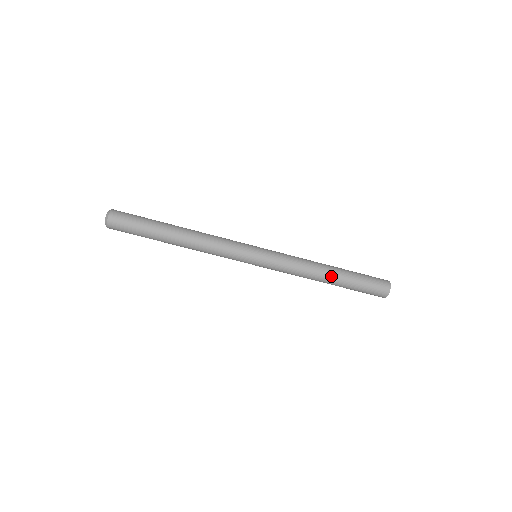
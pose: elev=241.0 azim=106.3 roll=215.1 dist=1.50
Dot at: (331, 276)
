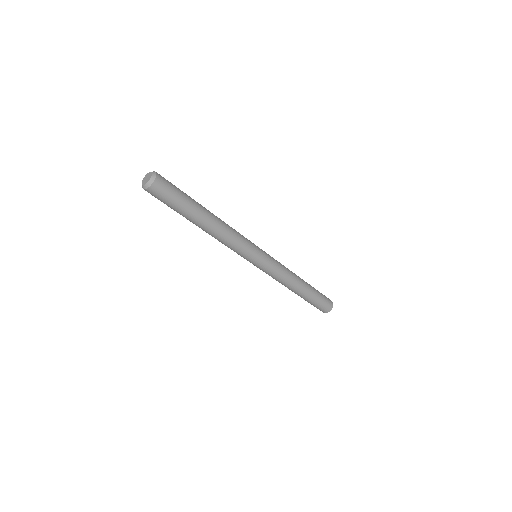
Dot at: (303, 286)
